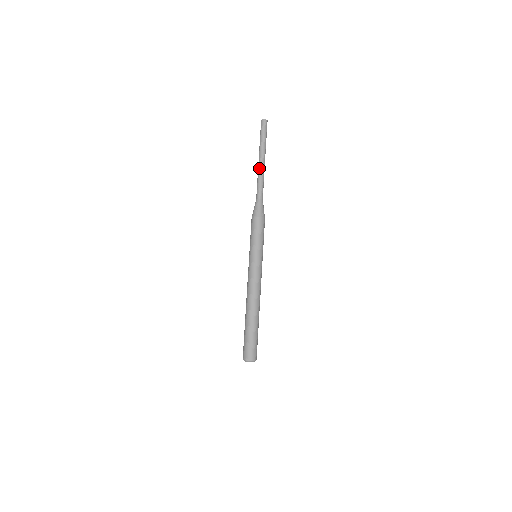
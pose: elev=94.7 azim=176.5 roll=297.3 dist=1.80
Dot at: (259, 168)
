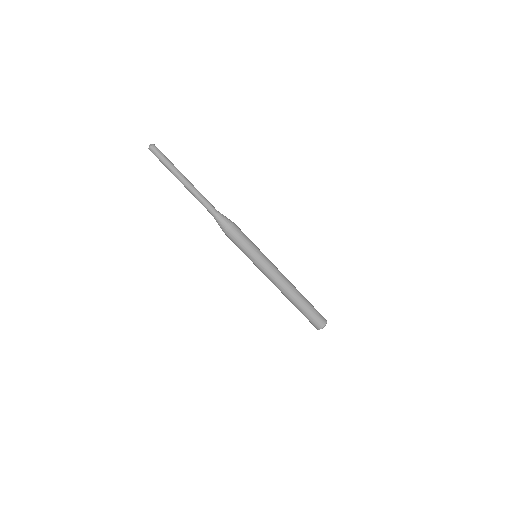
Dot at: (191, 189)
